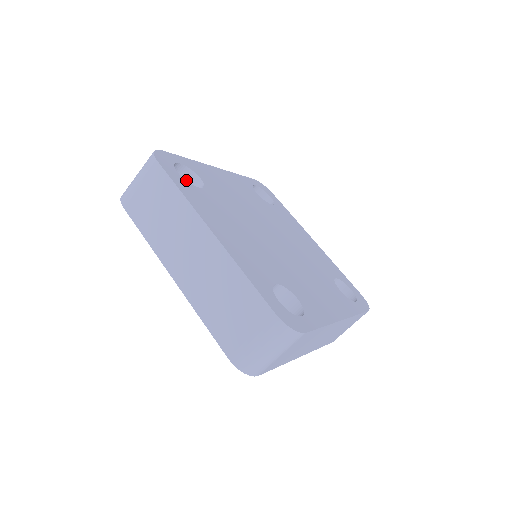
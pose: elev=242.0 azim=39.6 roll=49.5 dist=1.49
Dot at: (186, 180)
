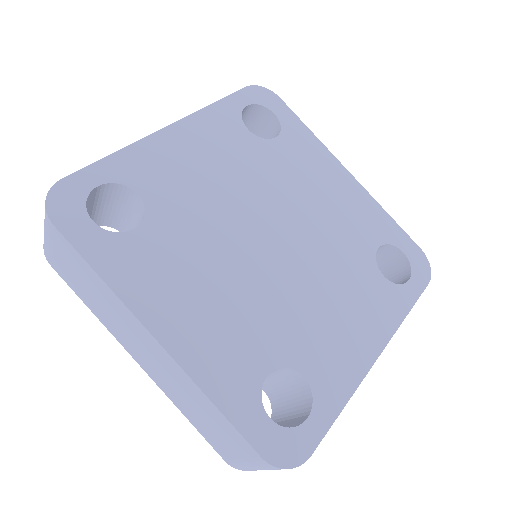
Dot at: (121, 195)
